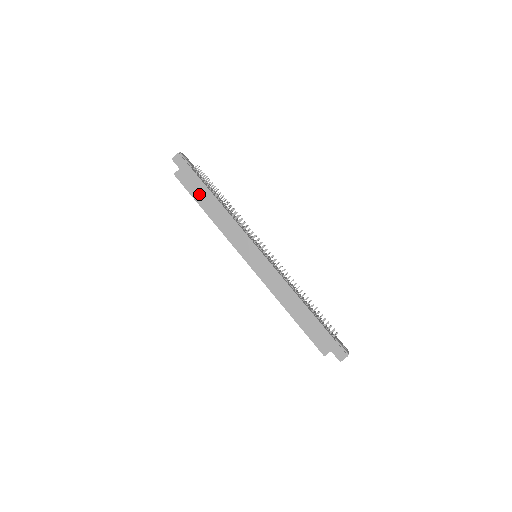
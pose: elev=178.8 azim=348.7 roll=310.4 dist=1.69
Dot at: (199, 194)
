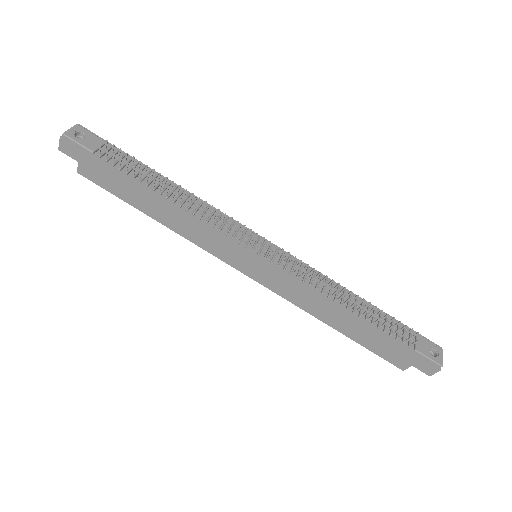
Dot at: (127, 194)
